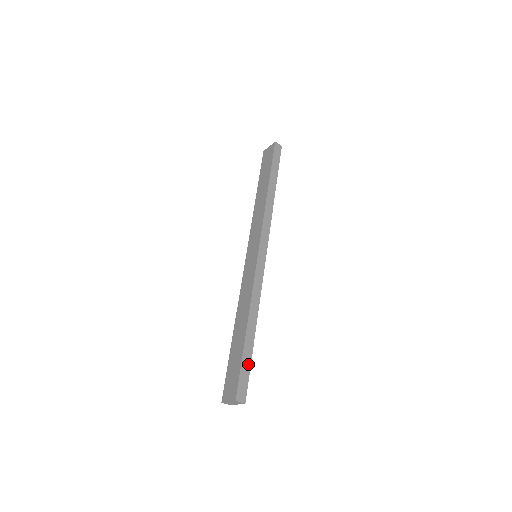
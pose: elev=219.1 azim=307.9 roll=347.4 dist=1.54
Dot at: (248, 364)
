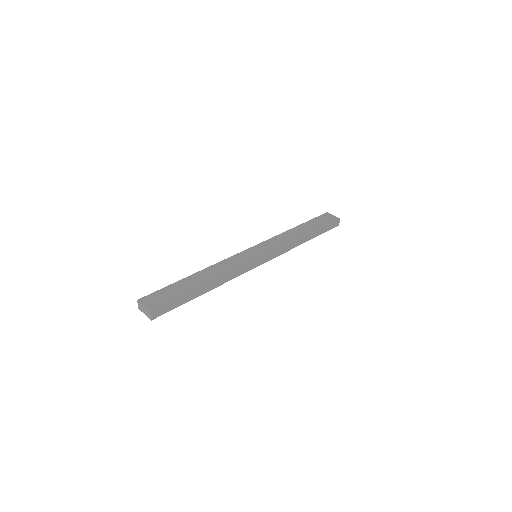
Dot at: (181, 303)
